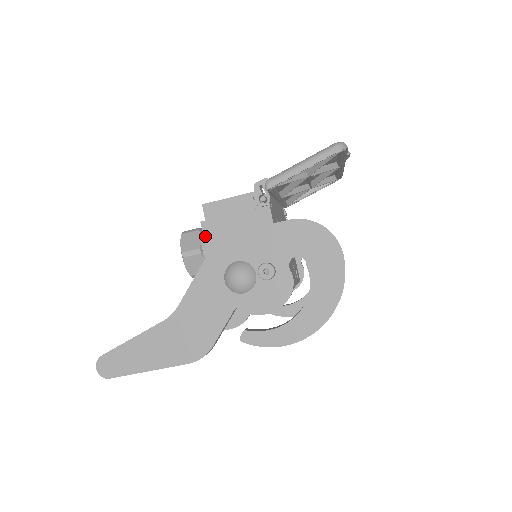
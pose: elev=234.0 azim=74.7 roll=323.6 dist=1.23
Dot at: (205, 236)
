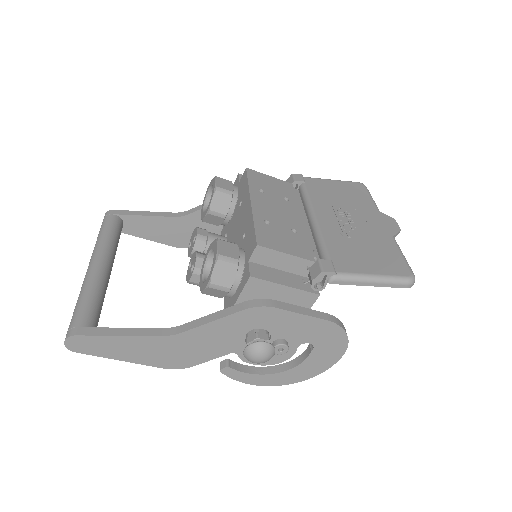
Dot at: (245, 288)
